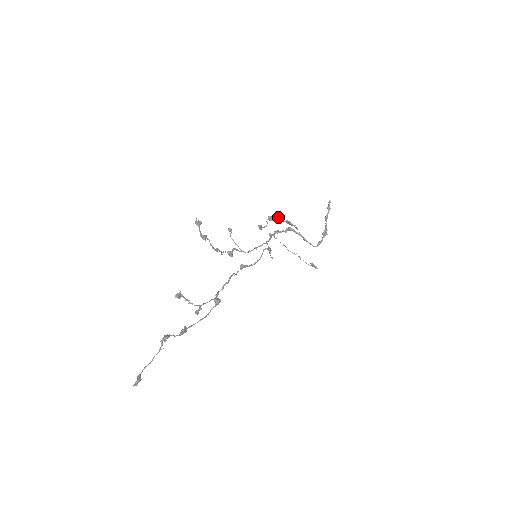
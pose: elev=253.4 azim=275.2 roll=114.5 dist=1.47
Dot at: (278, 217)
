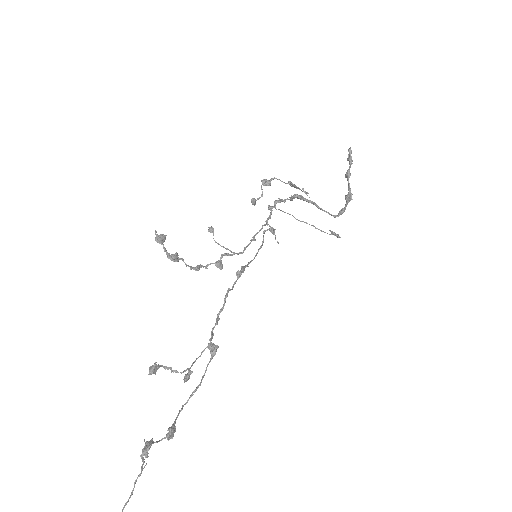
Dot at: (276, 178)
